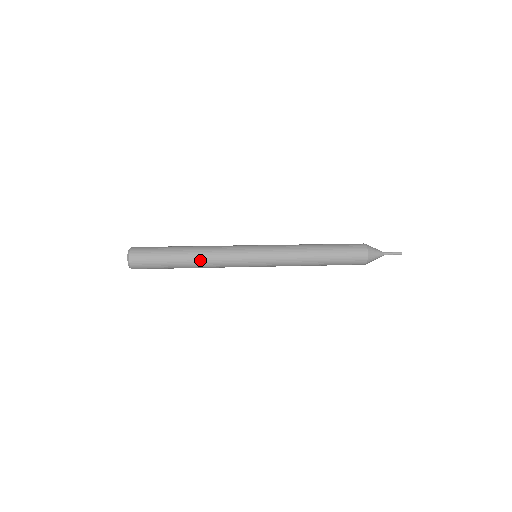
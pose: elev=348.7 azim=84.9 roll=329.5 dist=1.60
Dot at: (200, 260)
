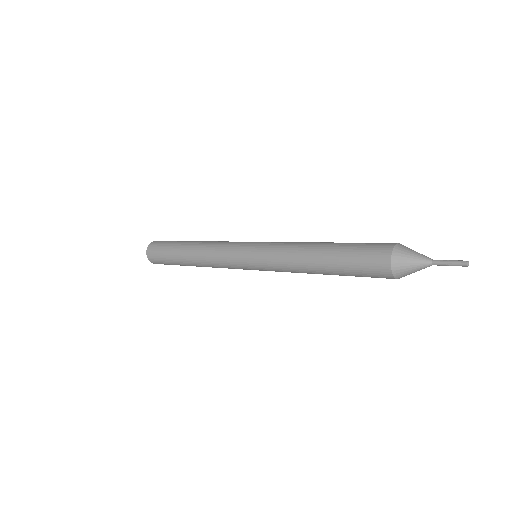
Dot at: (196, 252)
